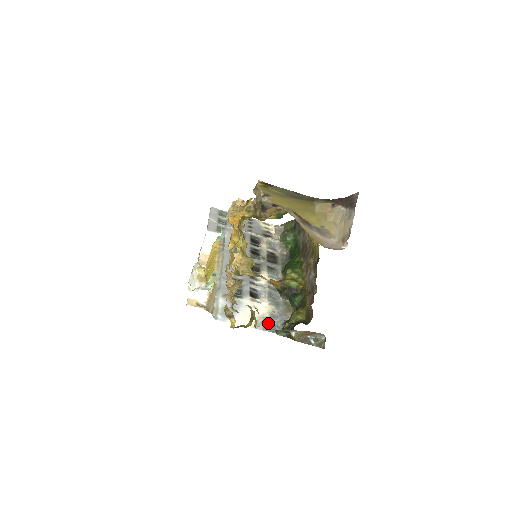
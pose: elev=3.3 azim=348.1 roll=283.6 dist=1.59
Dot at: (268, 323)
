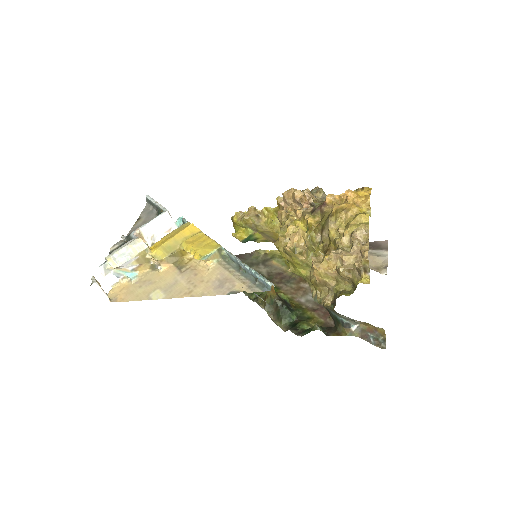
Dot at: occluded
